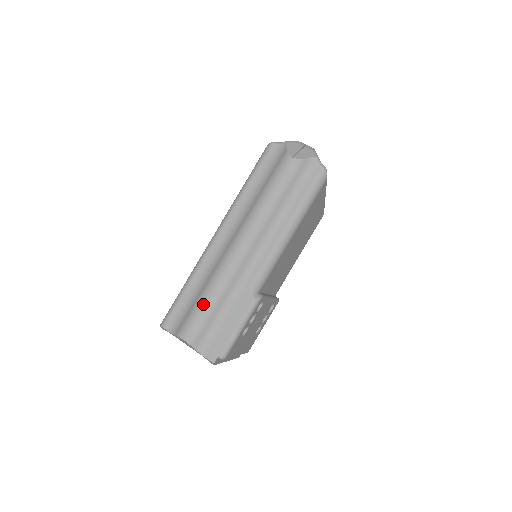
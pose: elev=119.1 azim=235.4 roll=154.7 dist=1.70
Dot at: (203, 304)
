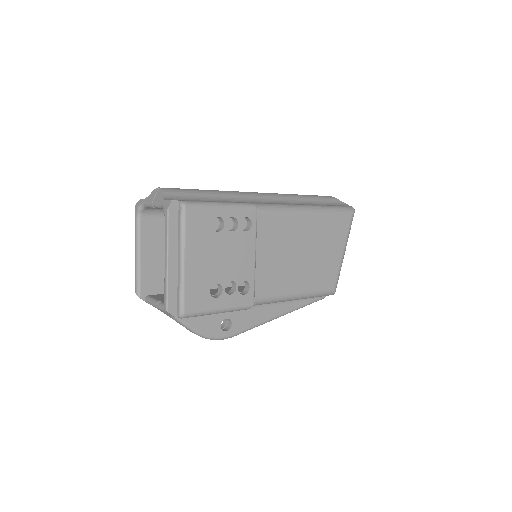
Dot at: occluded
